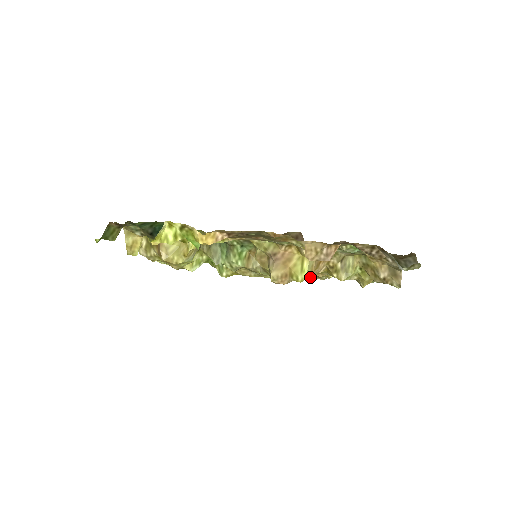
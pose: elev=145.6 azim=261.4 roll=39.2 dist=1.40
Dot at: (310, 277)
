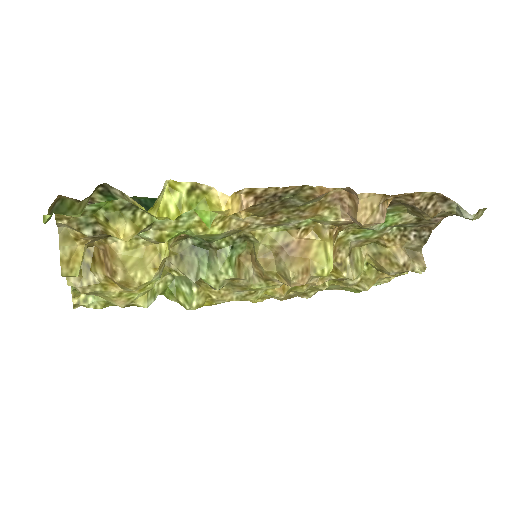
Dot at: (304, 290)
